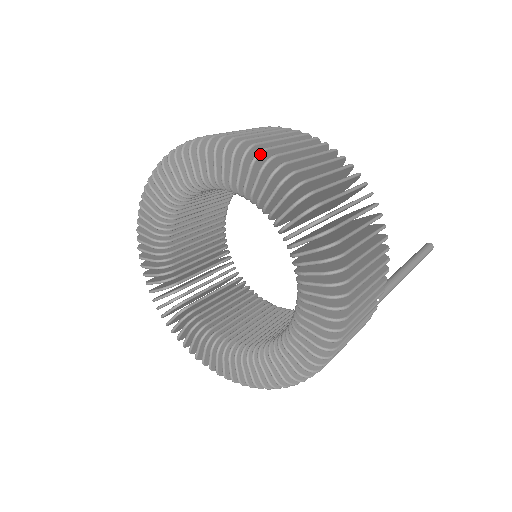
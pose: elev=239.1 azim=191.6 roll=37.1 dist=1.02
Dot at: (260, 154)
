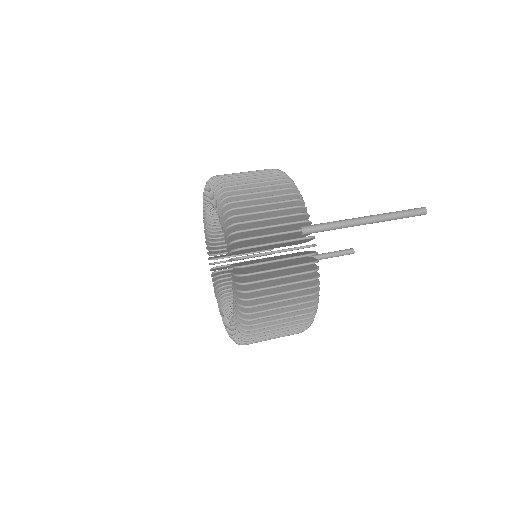
Dot at: occluded
